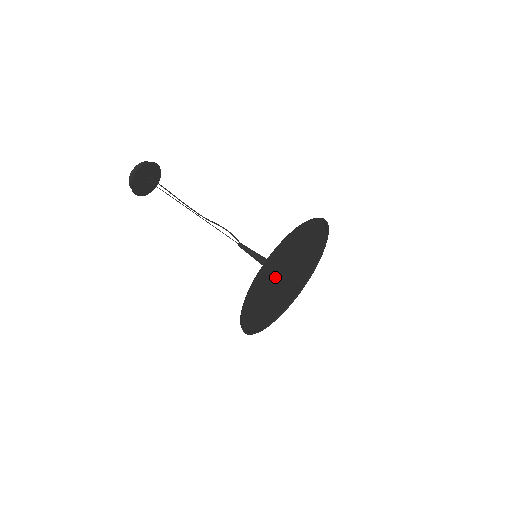
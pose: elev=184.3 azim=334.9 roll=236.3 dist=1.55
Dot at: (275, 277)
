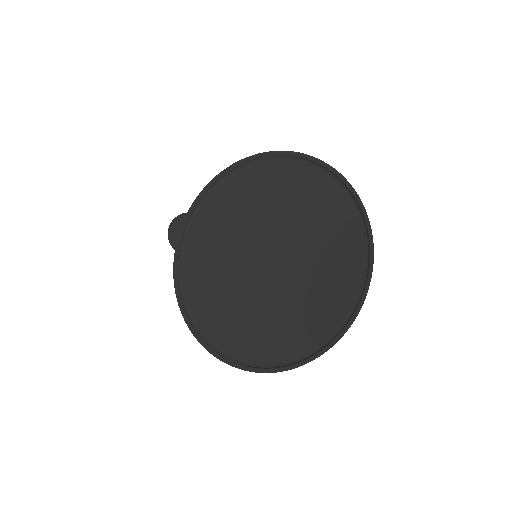
Dot at: (241, 251)
